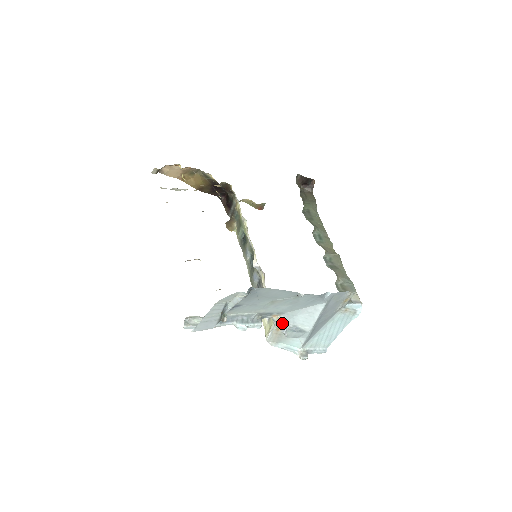
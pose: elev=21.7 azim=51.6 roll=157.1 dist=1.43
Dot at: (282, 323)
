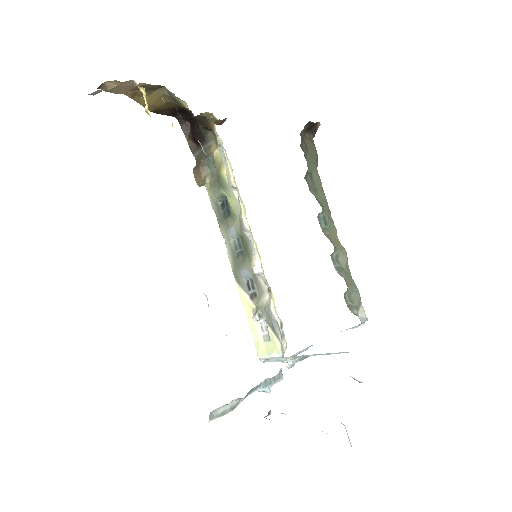
Dot at: occluded
